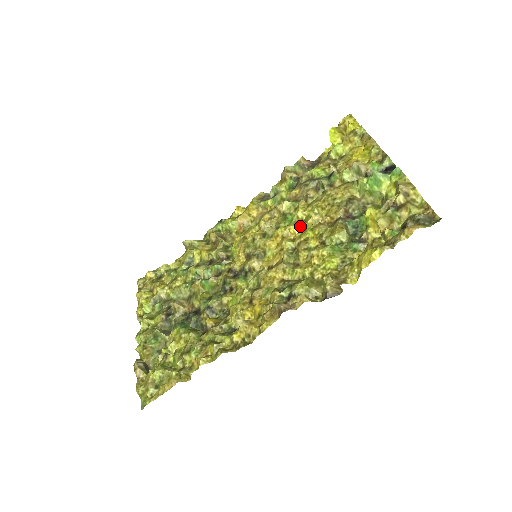
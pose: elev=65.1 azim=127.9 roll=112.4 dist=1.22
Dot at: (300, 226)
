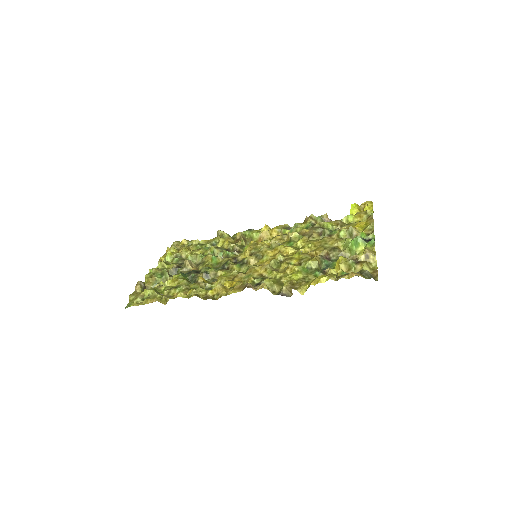
Dot at: (294, 250)
